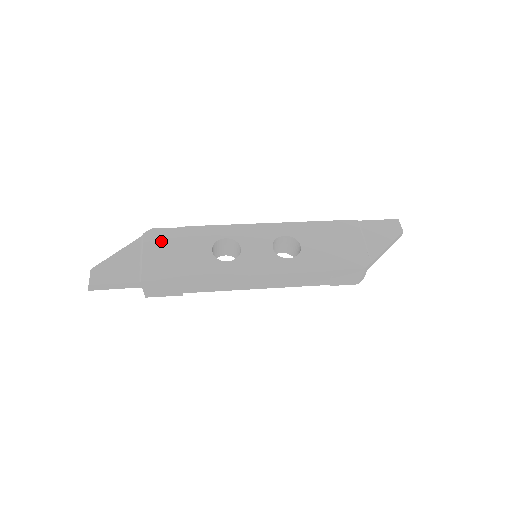
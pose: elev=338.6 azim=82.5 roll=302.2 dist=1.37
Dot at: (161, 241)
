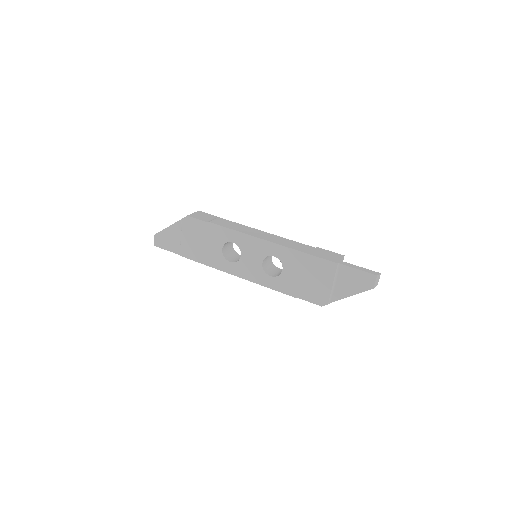
Dot at: (192, 229)
